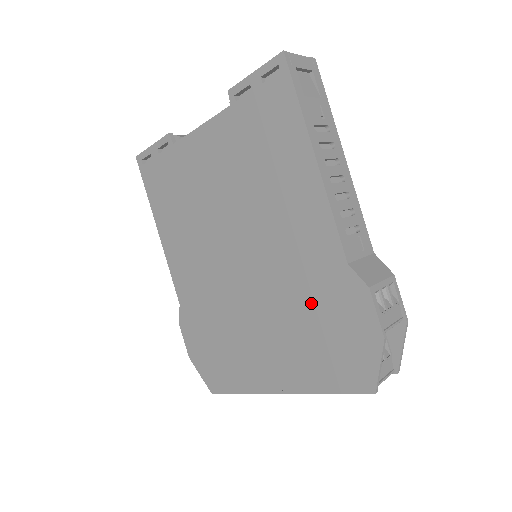
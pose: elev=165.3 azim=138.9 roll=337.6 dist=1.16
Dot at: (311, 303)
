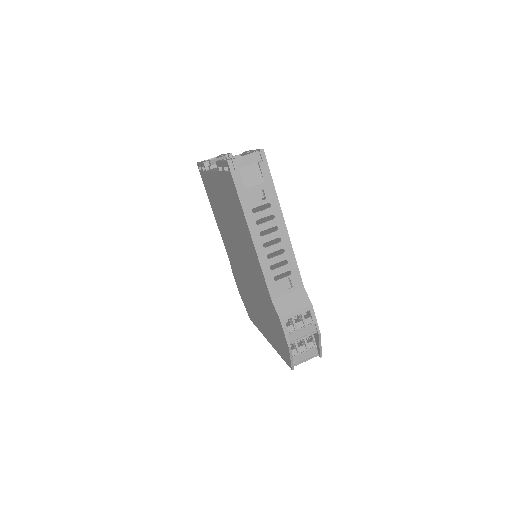
Dot at: (266, 307)
